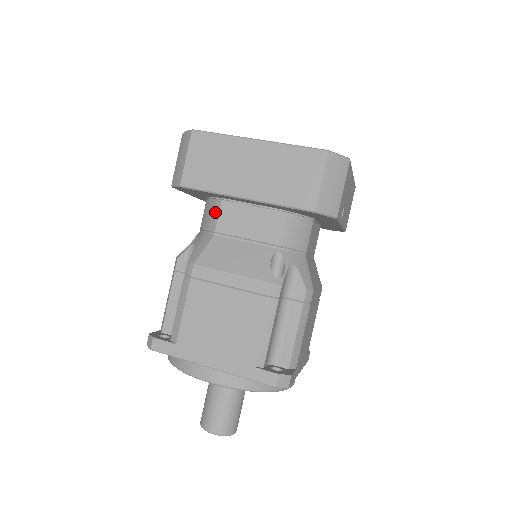
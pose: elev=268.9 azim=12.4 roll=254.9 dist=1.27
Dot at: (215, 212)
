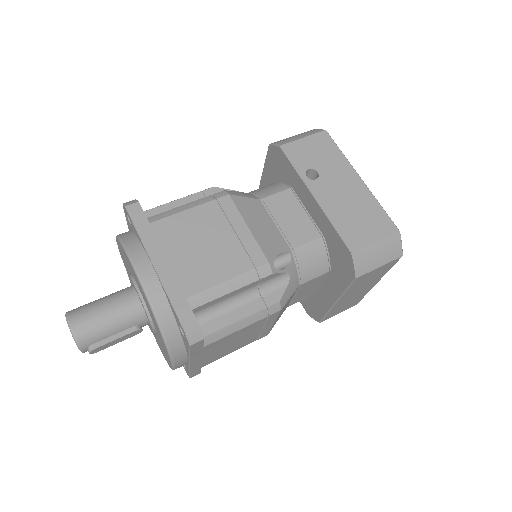
Dot at: occluded
